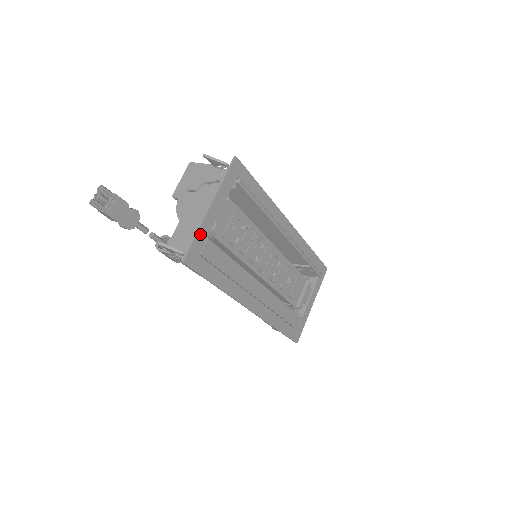
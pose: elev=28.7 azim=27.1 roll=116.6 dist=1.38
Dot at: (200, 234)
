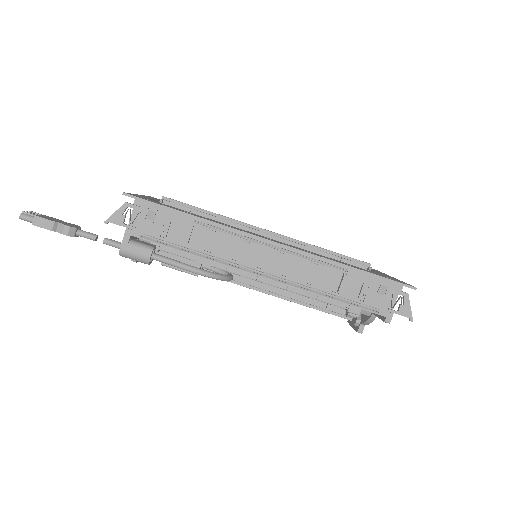
Dot at: (136, 195)
